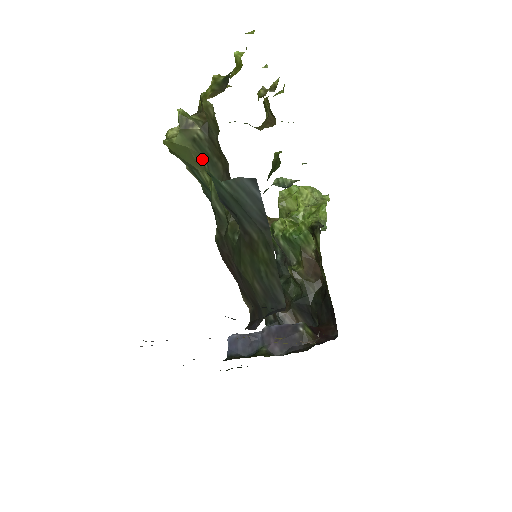
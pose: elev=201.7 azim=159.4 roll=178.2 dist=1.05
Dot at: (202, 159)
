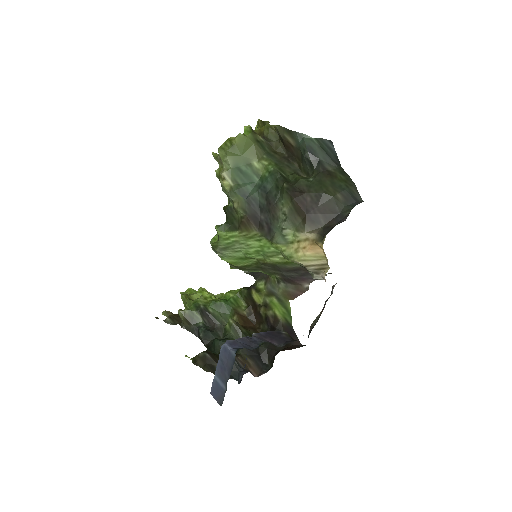
Dot at: (262, 152)
